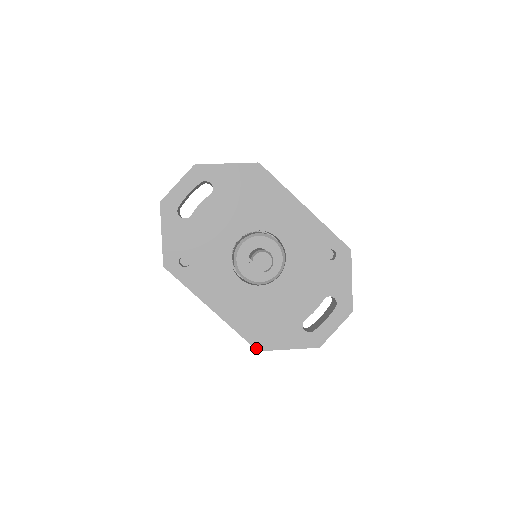
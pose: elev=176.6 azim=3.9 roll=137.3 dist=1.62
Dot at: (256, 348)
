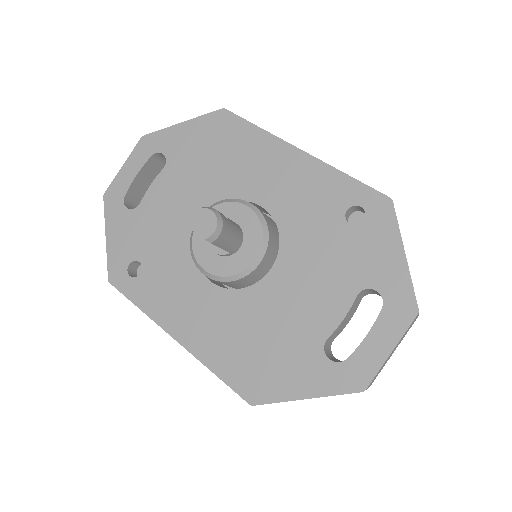
Dot at: (247, 400)
